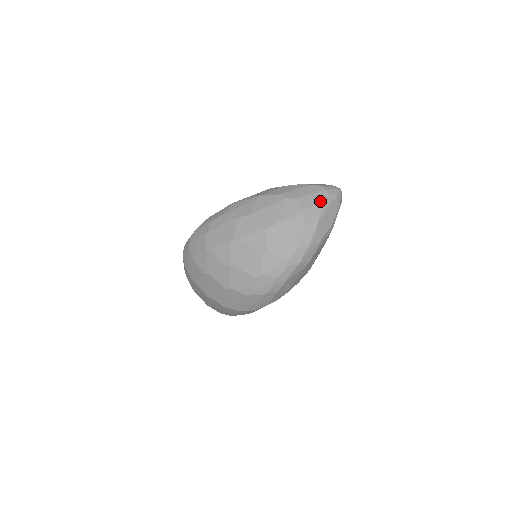
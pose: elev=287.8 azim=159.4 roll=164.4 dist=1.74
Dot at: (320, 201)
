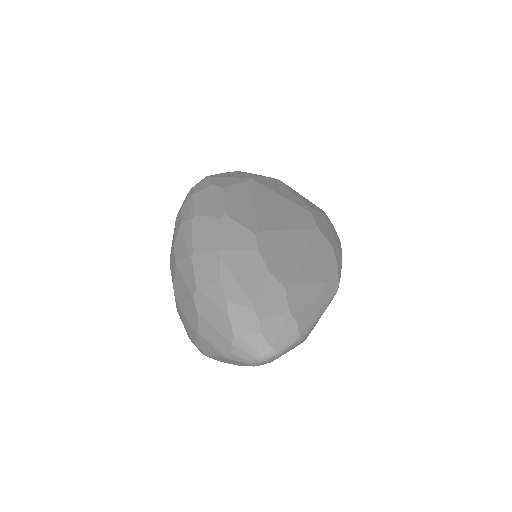
Dot at: (216, 346)
